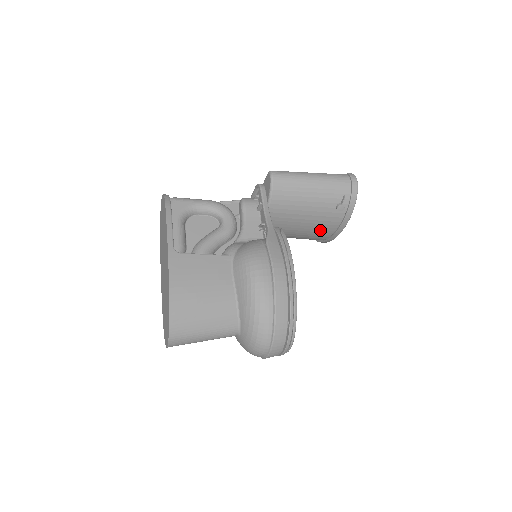
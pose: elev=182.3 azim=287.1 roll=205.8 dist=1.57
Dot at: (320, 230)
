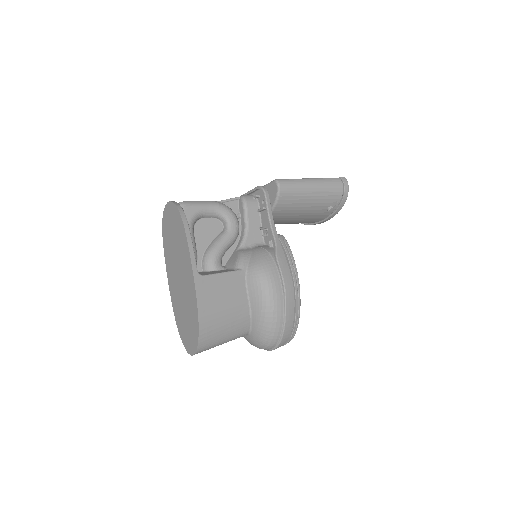
Dot at: (306, 222)
